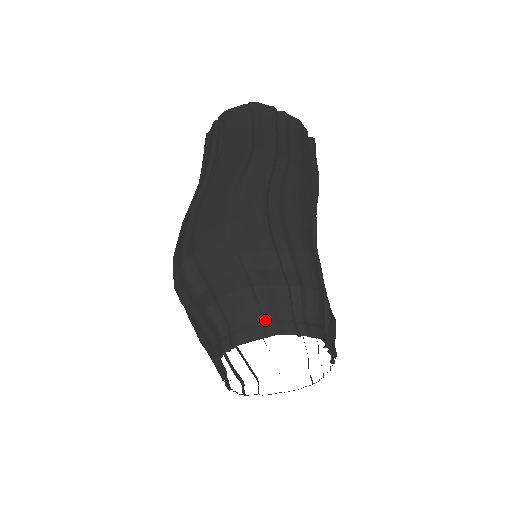
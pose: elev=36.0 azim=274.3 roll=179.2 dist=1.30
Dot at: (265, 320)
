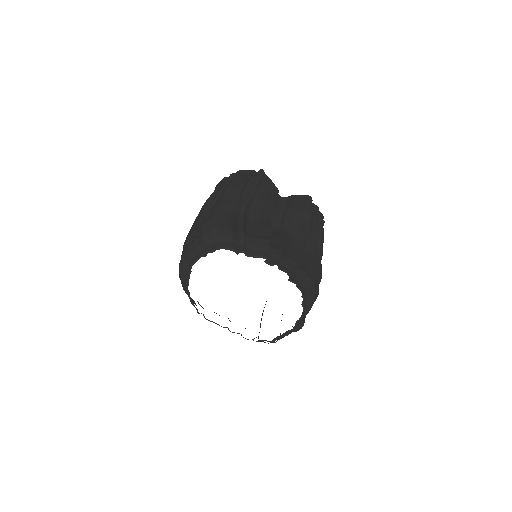
Dot at: (189, 264)
